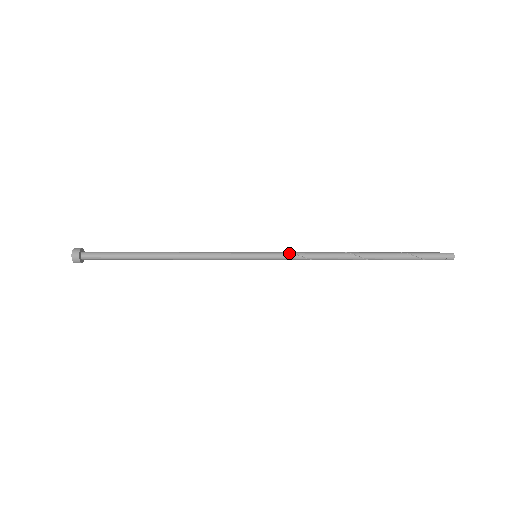
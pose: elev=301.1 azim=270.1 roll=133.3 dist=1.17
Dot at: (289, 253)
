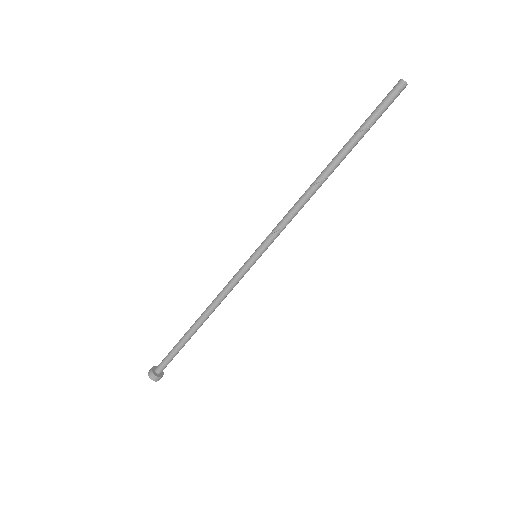
Dot at: (278, 232)
